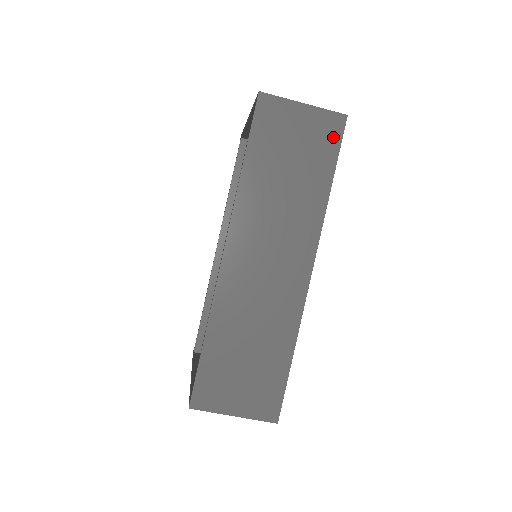
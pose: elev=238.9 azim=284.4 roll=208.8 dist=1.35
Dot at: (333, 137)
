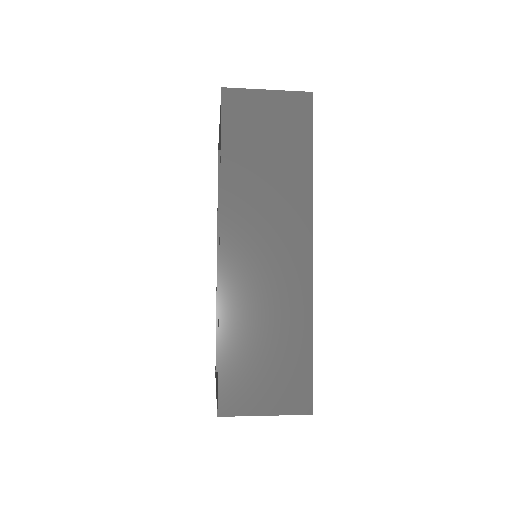
Dot at: (303, 115)
